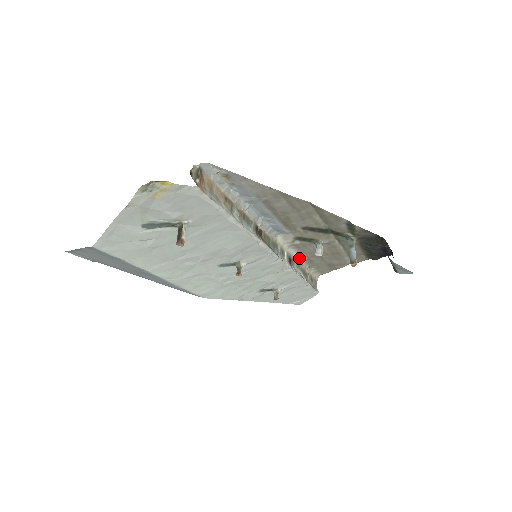
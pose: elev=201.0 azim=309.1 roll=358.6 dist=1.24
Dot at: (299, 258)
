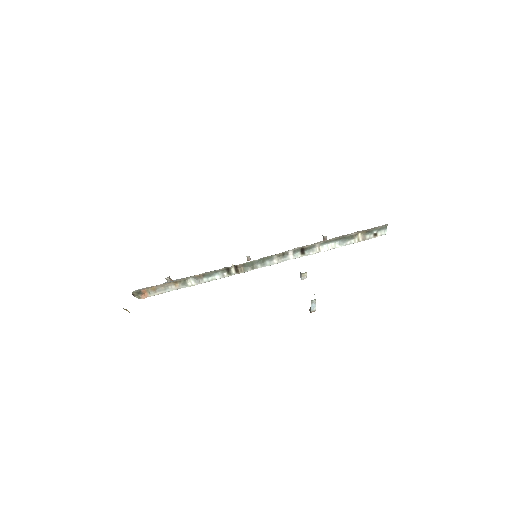
Dot at: occluded
